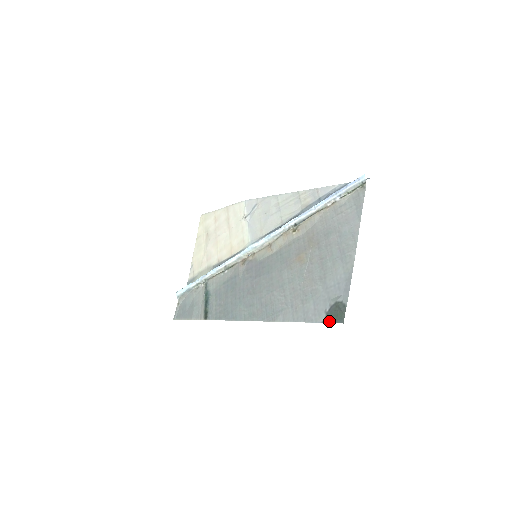
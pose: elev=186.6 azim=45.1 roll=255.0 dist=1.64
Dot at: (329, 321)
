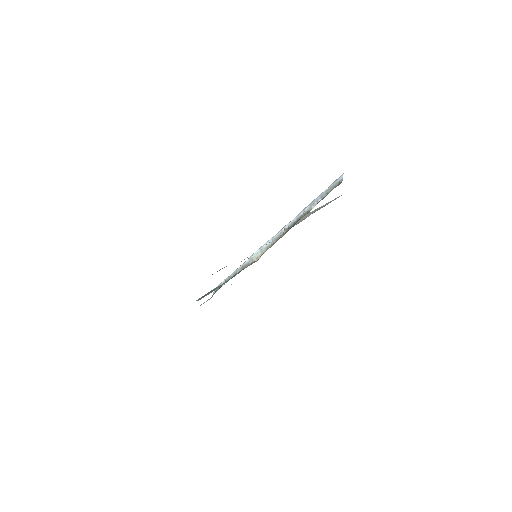
Dot at: occluded
